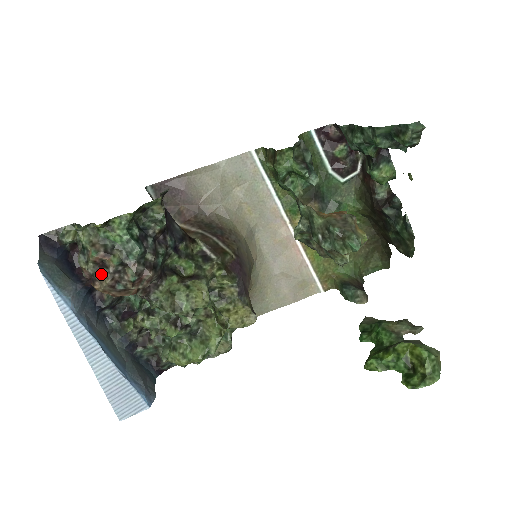
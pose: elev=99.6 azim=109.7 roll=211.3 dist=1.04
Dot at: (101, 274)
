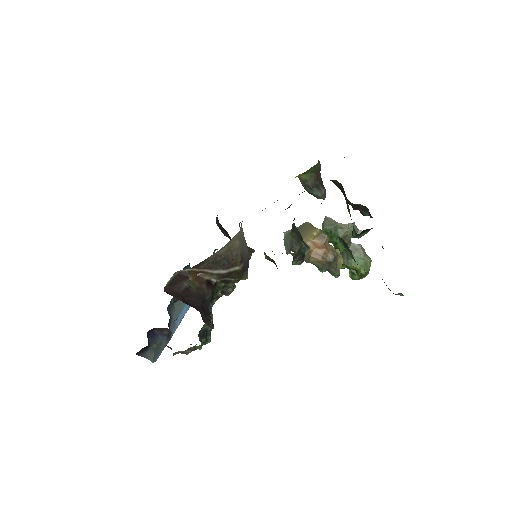
Dot at: occluded
